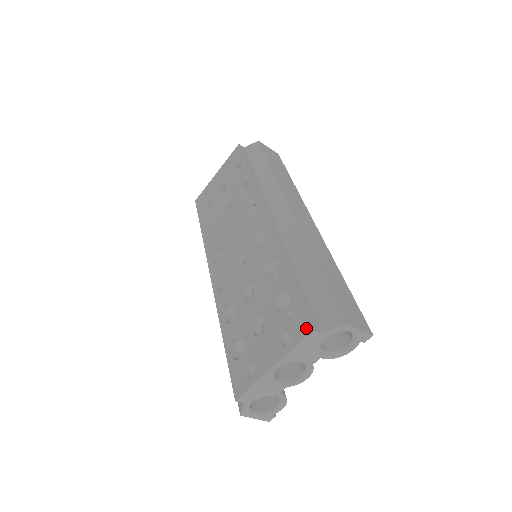
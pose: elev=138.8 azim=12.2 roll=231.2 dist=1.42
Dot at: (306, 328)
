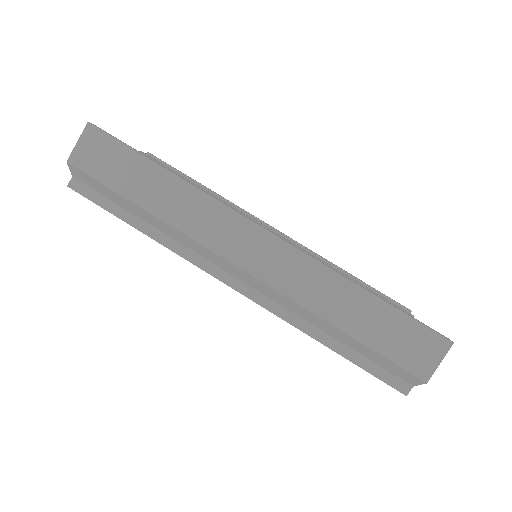
Dot at: (398, 390)
